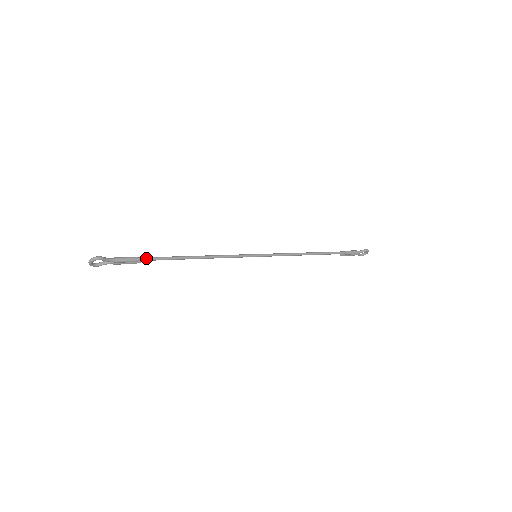
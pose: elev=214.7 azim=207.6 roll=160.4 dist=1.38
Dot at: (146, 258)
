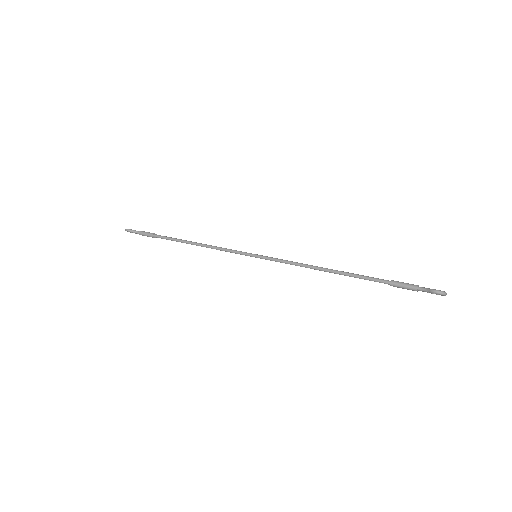
Dot at: (158, 236)
